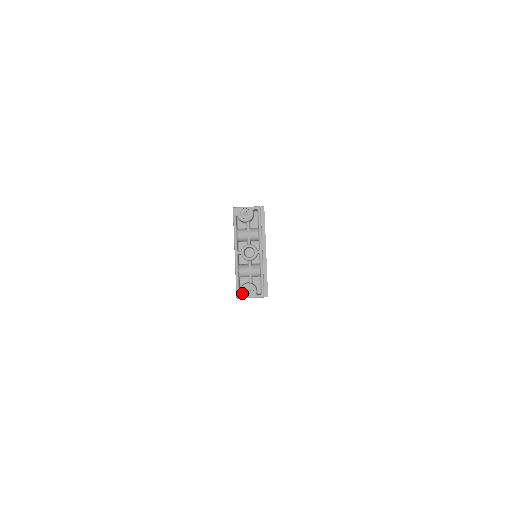
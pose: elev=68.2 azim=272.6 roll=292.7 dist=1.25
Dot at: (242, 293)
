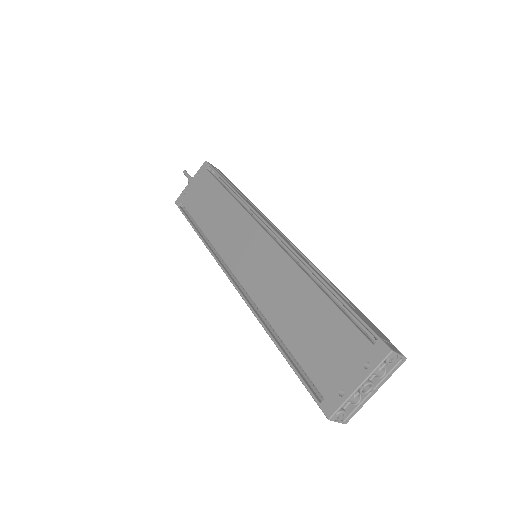
Dot at: (335, 417)
